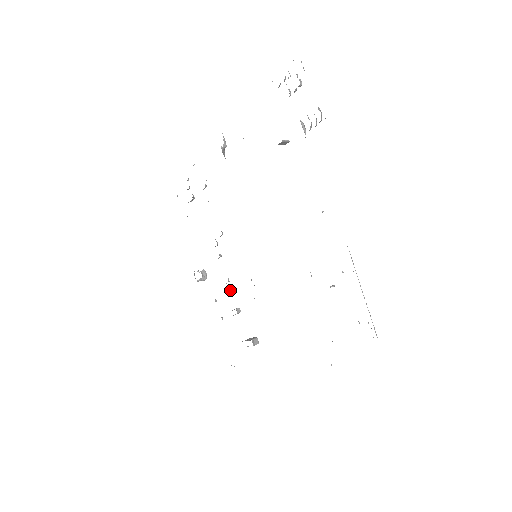
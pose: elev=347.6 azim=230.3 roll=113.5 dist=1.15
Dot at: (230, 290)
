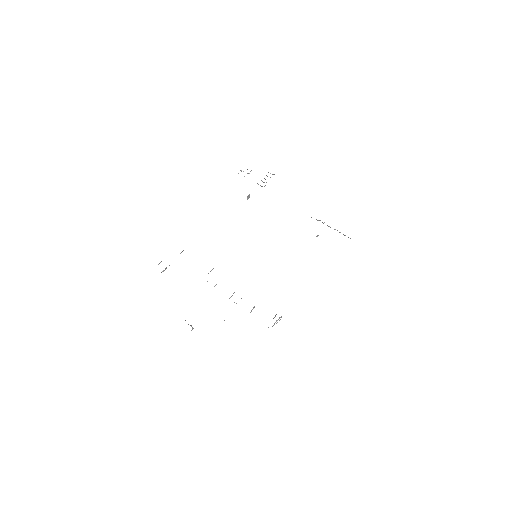
Dot at: occluded
